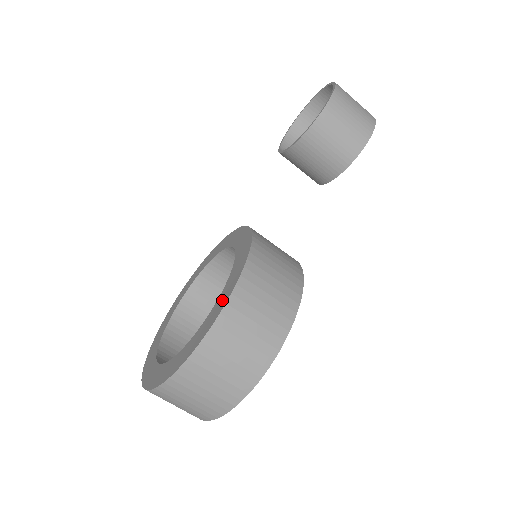
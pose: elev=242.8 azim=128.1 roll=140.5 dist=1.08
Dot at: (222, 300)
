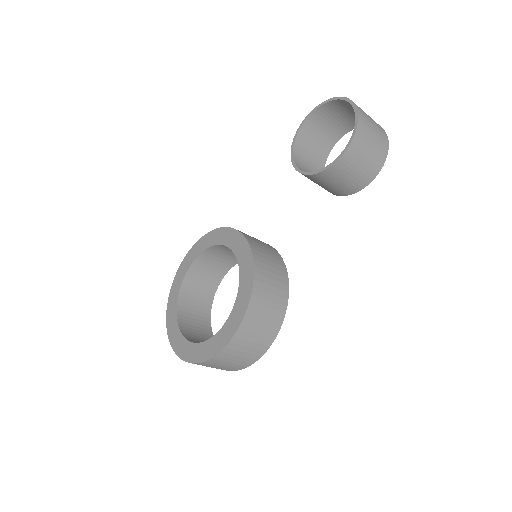
Dot at: (227, 333)
